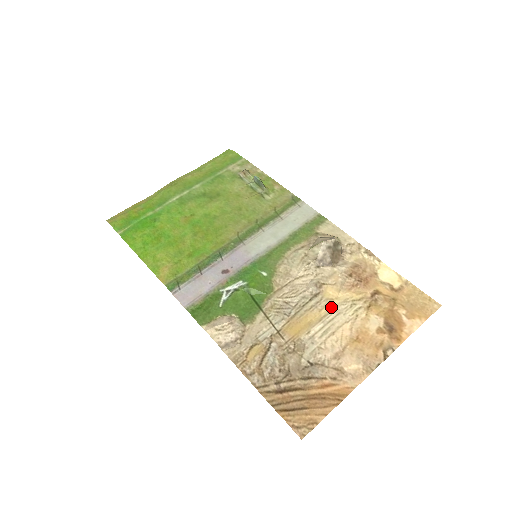
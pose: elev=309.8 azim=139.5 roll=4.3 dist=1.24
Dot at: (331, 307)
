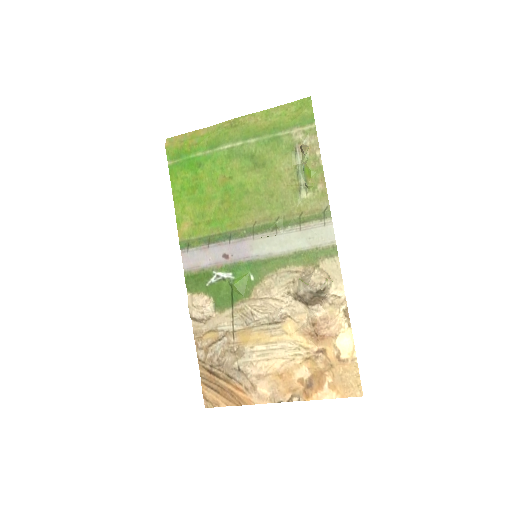
Dot at: (281, 339)
